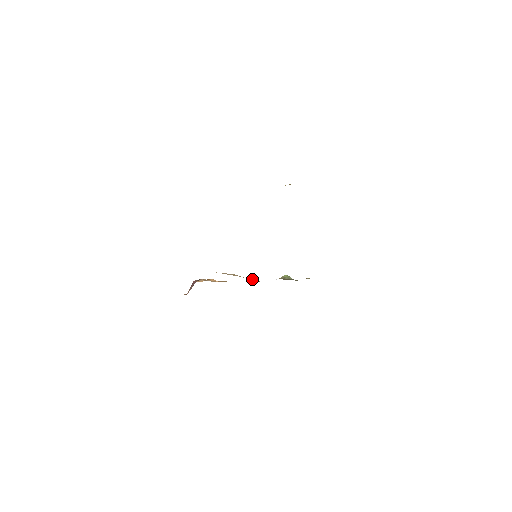
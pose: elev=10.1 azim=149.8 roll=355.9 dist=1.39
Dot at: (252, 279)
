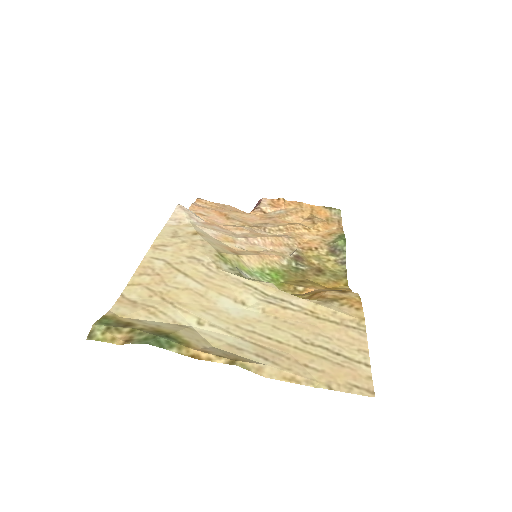
Dot at: (307, 229)
